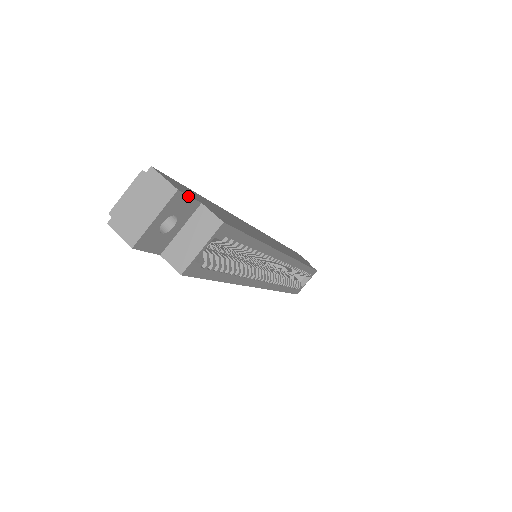
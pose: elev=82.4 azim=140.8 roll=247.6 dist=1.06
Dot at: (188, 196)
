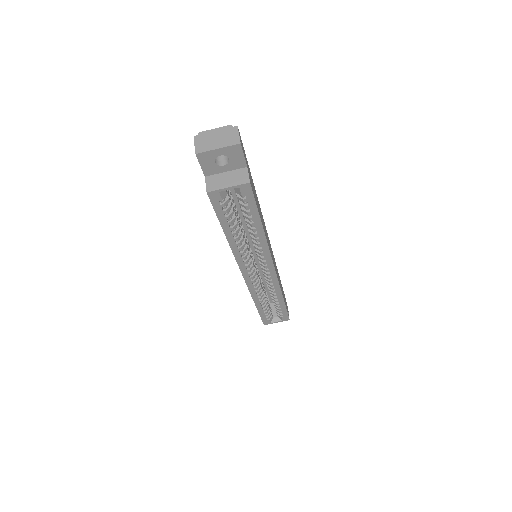
Dot at: (243, 154)
